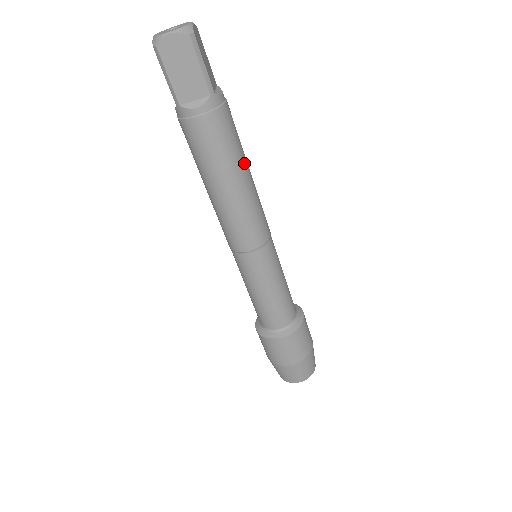
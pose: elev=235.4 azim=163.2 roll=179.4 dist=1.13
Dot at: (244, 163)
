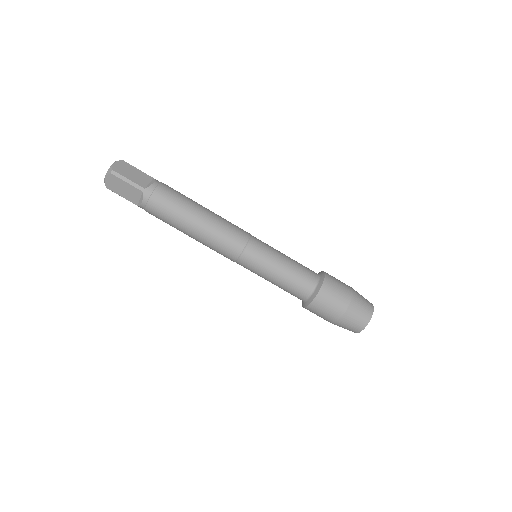
Dot at: (192, 211)
